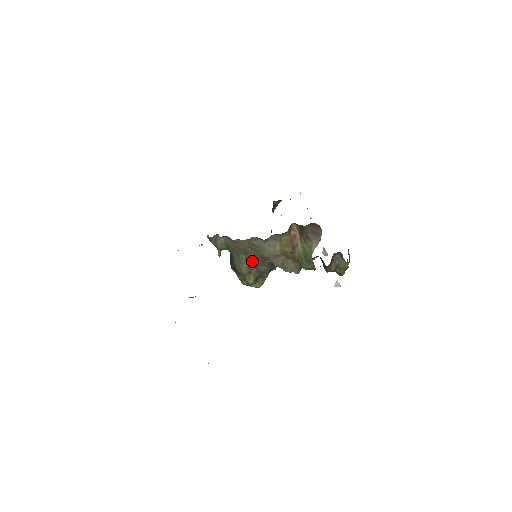
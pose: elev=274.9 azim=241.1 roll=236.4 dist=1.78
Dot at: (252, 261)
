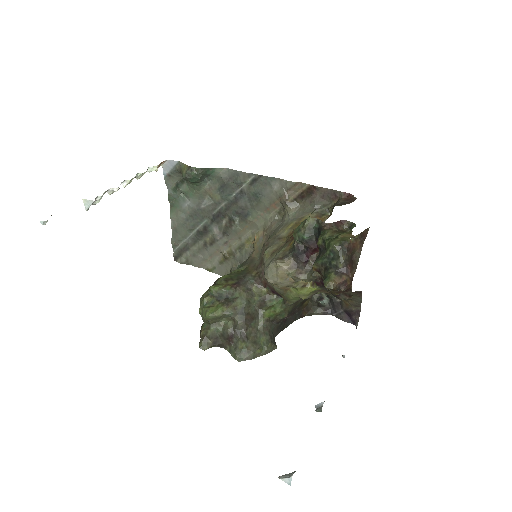
Dot at: (243, 275)
